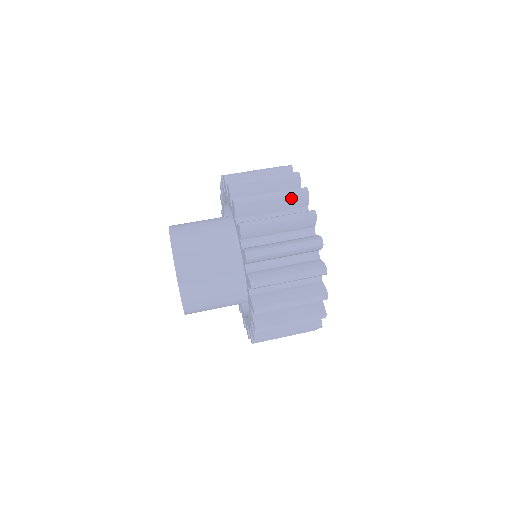
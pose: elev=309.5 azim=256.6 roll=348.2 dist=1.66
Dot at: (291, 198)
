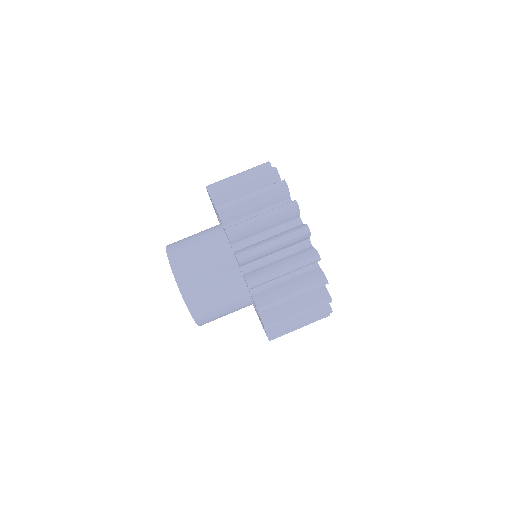
Dot at: (271, 194)
